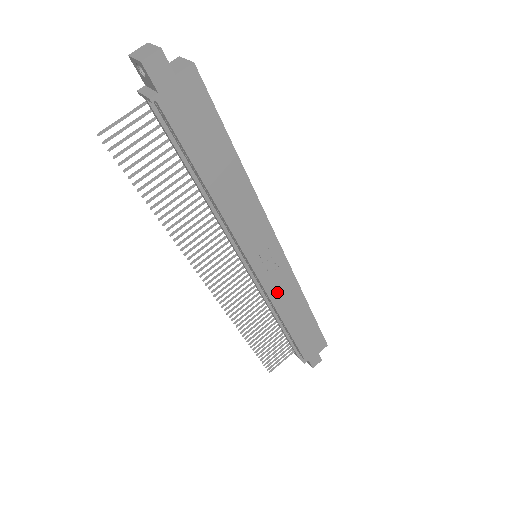
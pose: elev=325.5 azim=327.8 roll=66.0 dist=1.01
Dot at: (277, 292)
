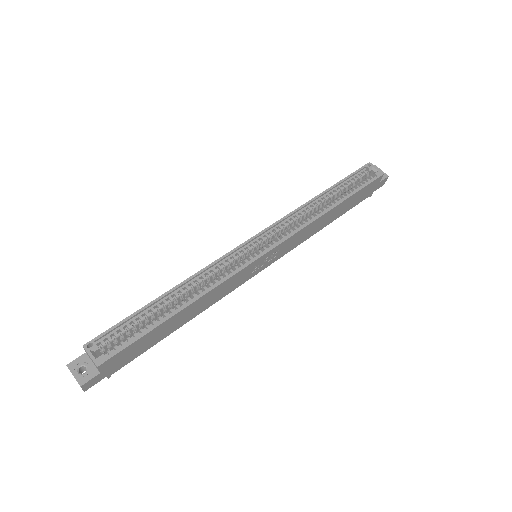
Dot at: (295, 243)
